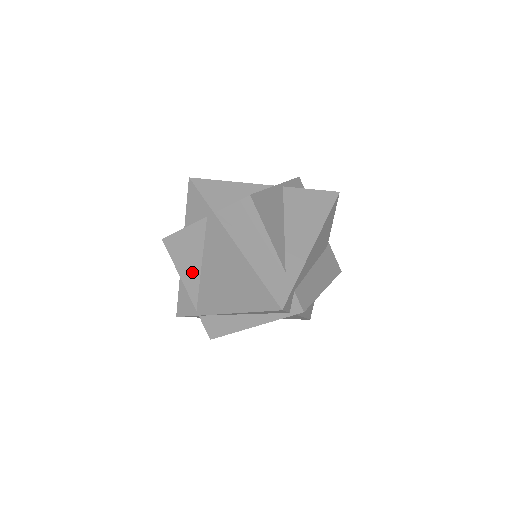
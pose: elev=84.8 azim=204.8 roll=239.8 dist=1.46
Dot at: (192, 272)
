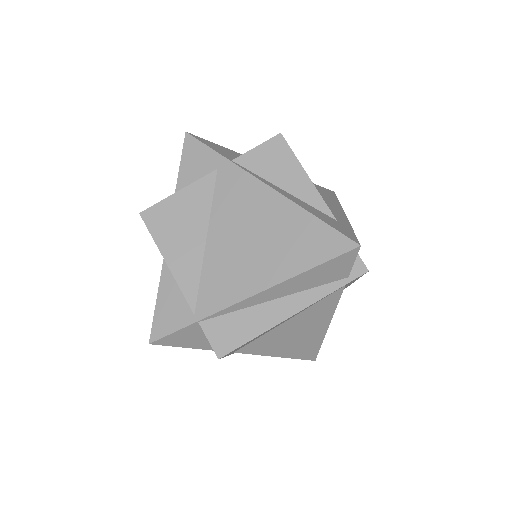
Dot at: (189, 253)
